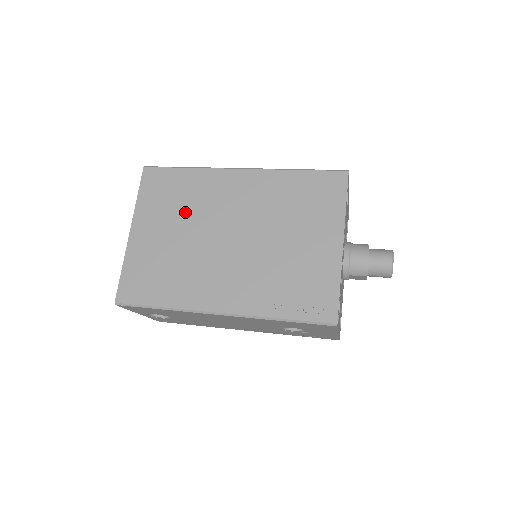
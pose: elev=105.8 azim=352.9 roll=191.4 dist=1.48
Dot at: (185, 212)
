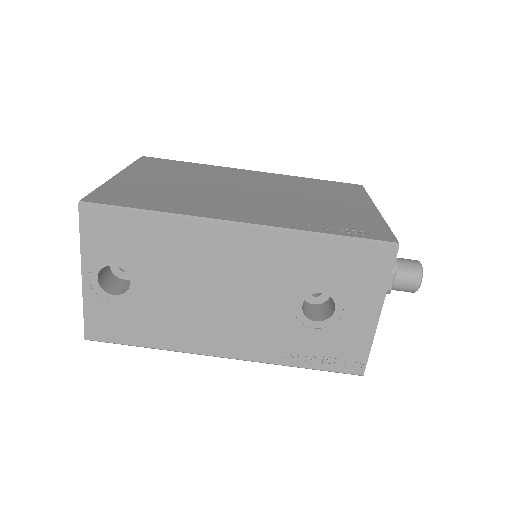
Dot at: (190, 176)
